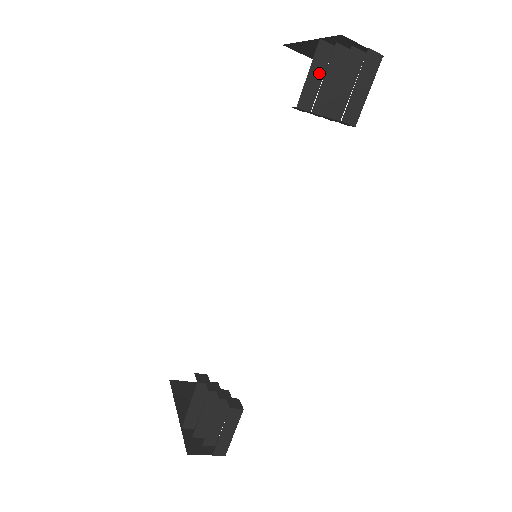
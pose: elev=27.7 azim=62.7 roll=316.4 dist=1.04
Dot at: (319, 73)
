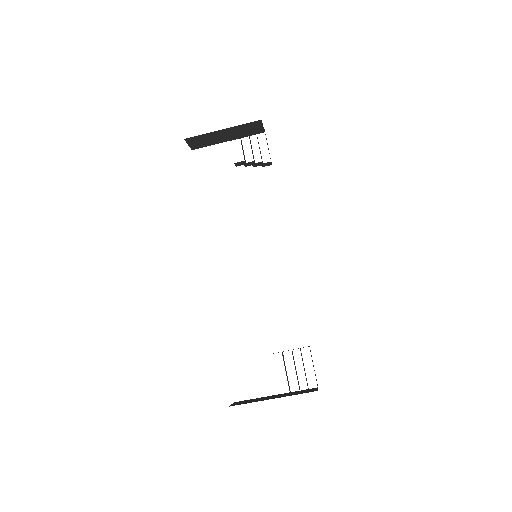
Dot at: occluded
